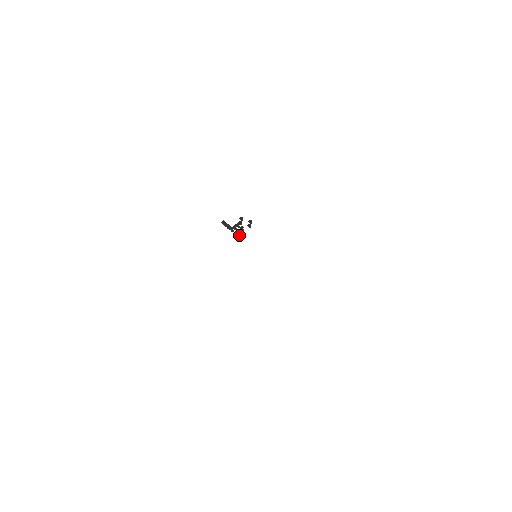
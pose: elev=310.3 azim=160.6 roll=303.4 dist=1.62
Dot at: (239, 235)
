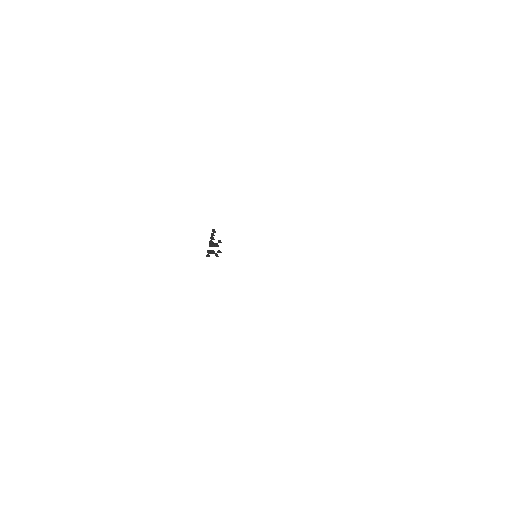
Dot at: occluded
